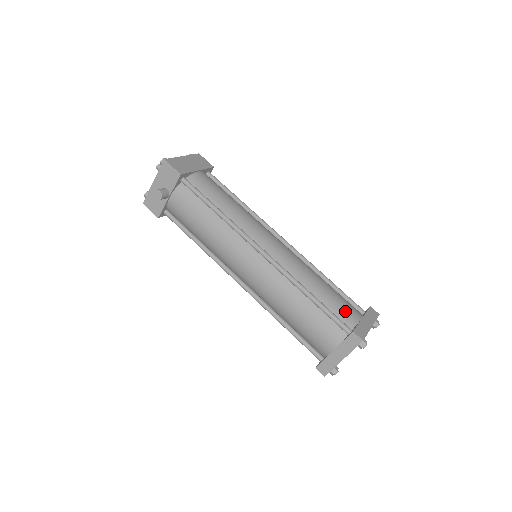
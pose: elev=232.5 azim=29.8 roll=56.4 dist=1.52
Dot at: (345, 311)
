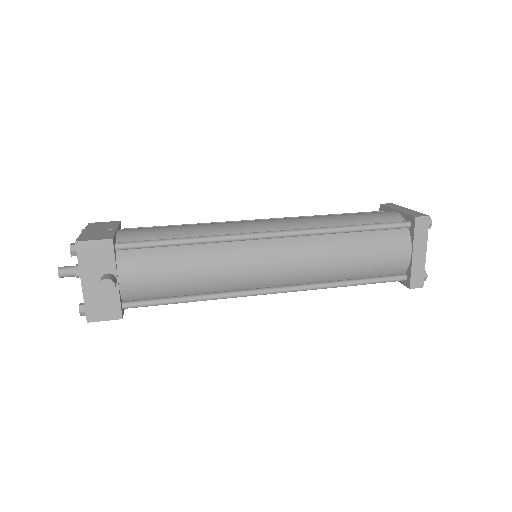
Dot at: (382, 216)
